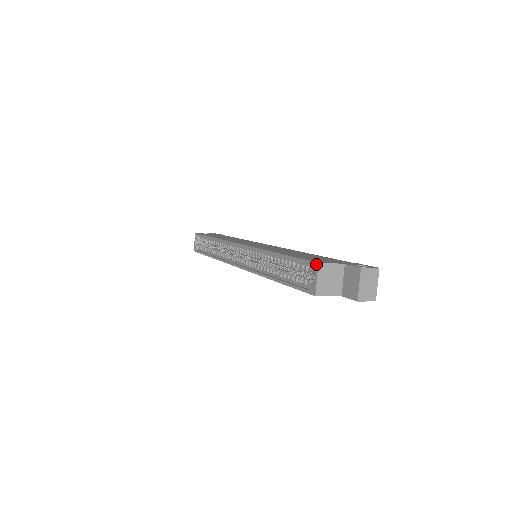
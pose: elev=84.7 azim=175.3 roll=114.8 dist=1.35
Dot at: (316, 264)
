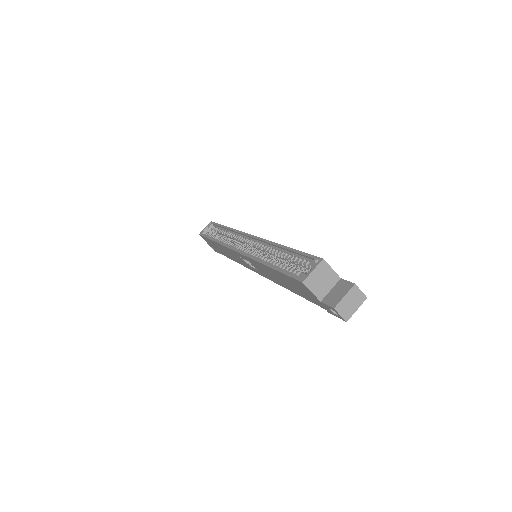
Dot at: (320, 259)
